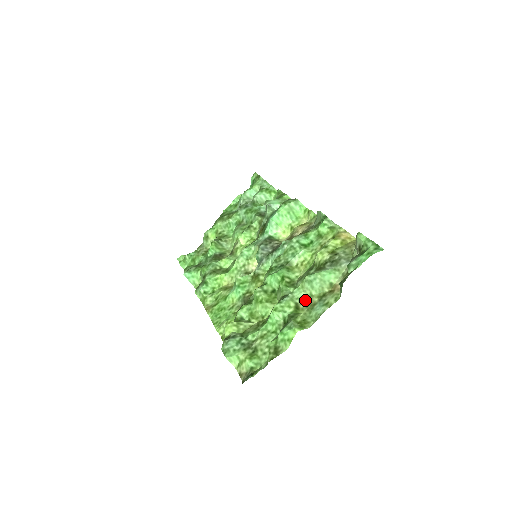
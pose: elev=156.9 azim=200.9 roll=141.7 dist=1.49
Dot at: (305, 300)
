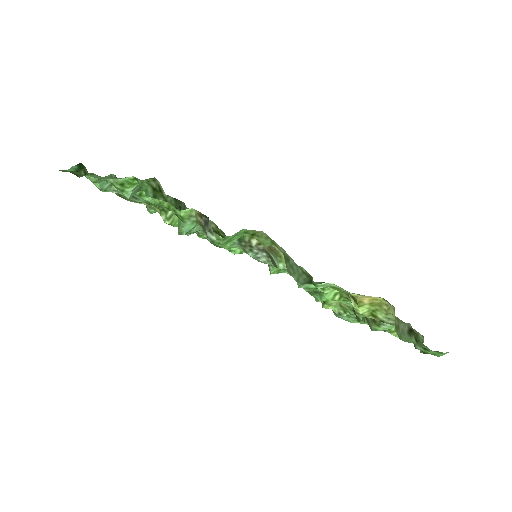
Dot at: occluded
